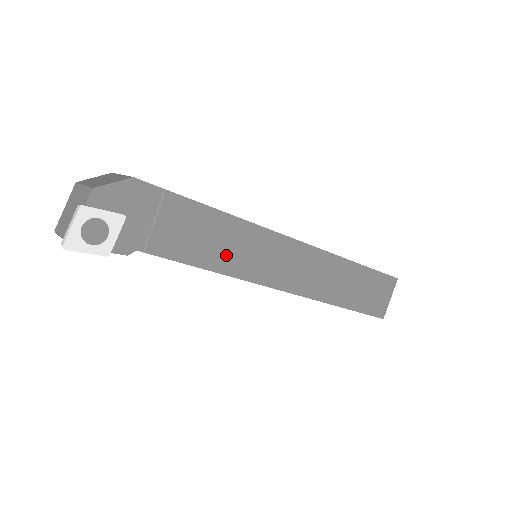
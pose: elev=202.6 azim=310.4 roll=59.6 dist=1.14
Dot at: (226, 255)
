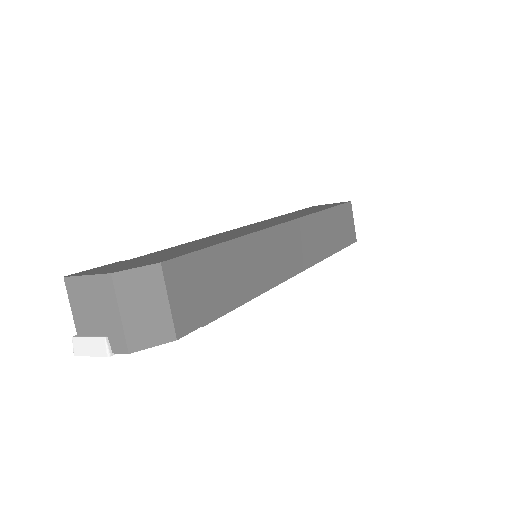
Dot at: occluded
